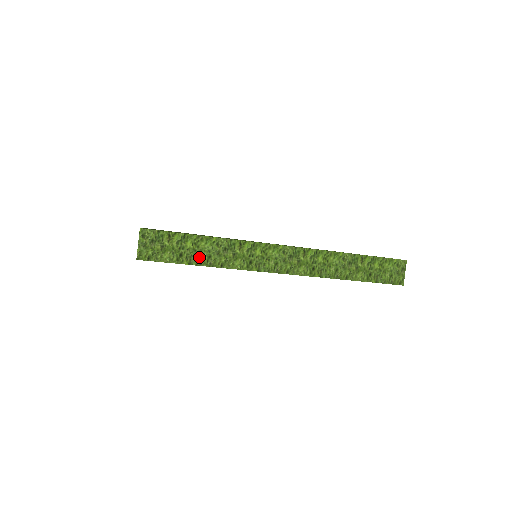
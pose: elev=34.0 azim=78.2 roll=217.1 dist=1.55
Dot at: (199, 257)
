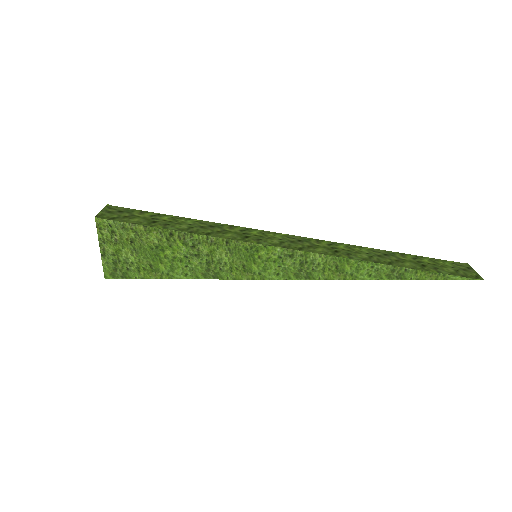
Dot at: (176, 226)
